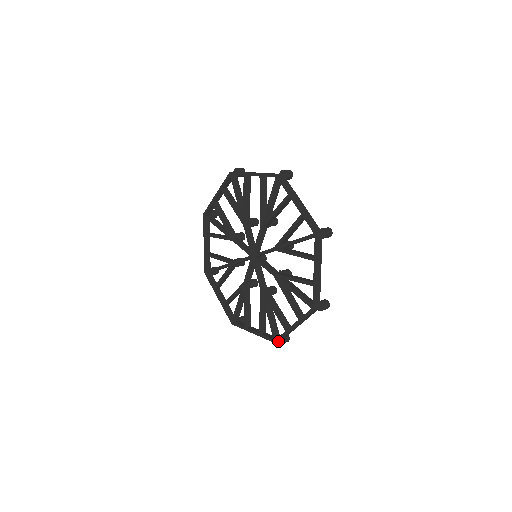
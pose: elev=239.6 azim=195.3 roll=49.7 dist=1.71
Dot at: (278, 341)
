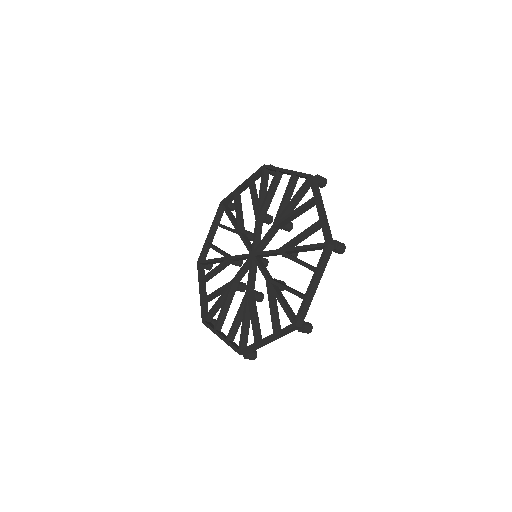
Dot at: (297, 321)
